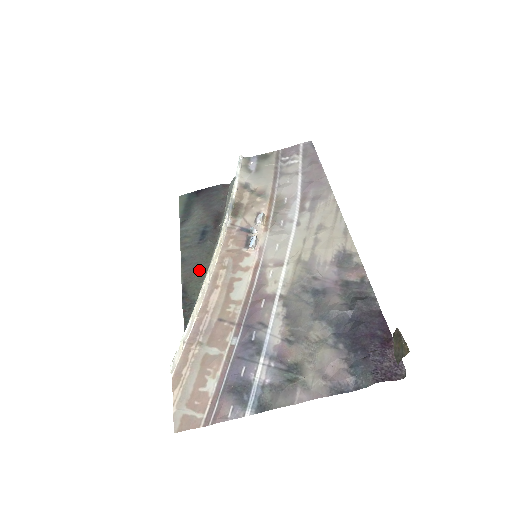
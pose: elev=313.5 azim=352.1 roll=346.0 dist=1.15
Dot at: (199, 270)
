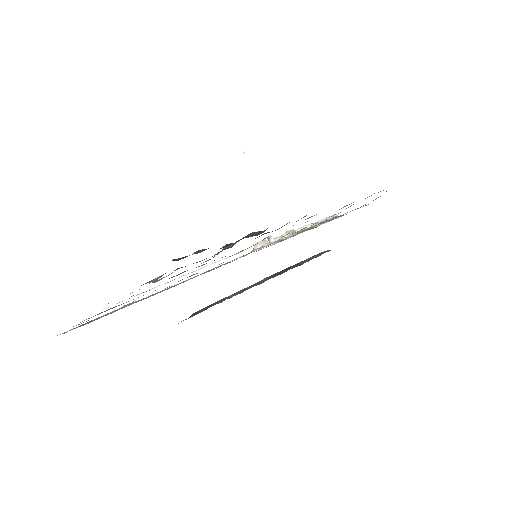
Dot at: (235, 293)
